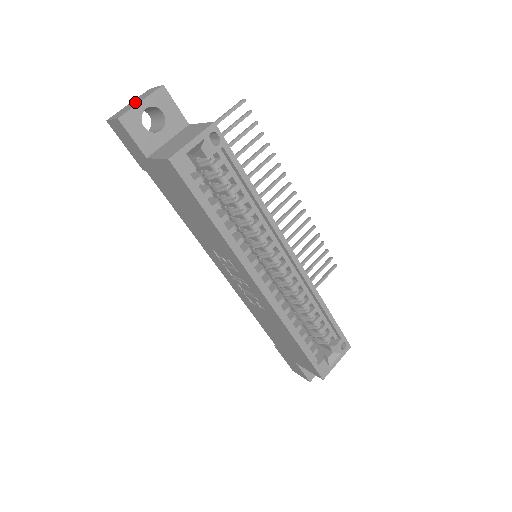
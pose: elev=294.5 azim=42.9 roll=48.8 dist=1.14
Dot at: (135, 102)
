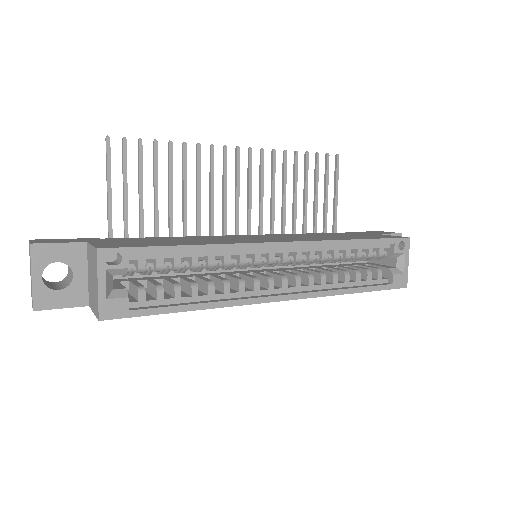
Dot at: occluded
